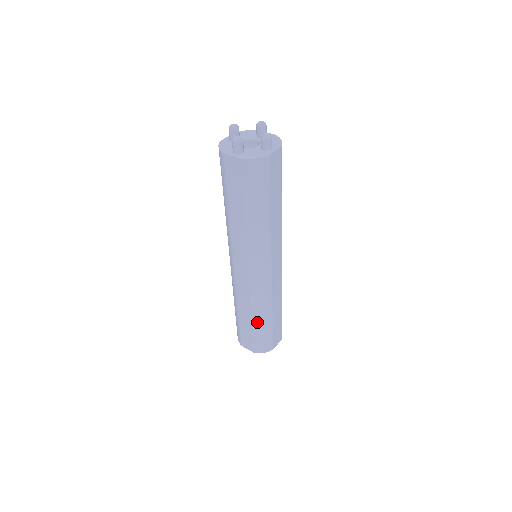
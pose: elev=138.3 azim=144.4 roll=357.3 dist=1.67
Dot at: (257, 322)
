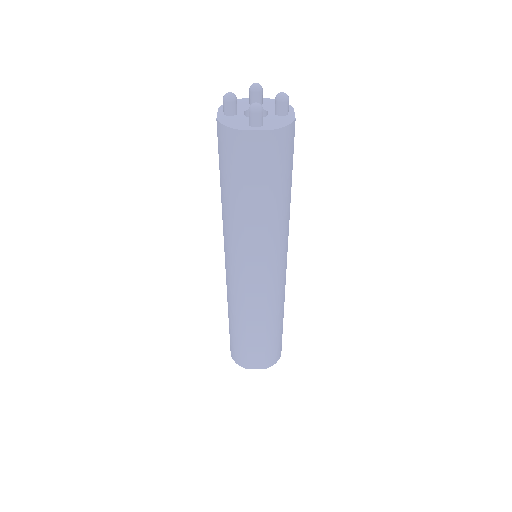
Dot at: (231, 324)
